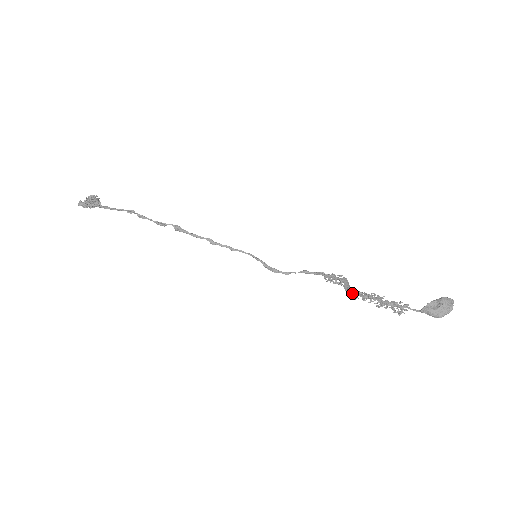
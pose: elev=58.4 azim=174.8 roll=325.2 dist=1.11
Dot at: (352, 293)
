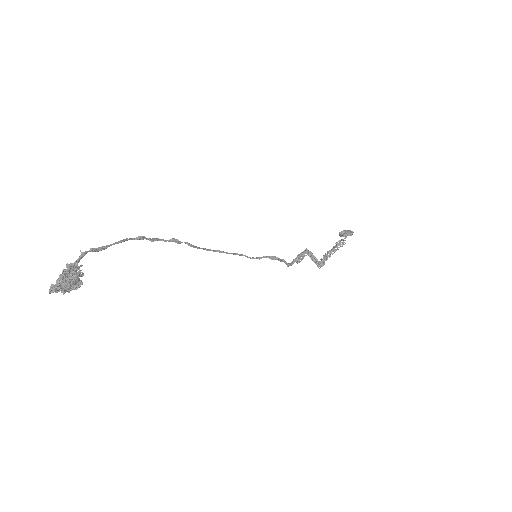
Dot at: (319, 263)
